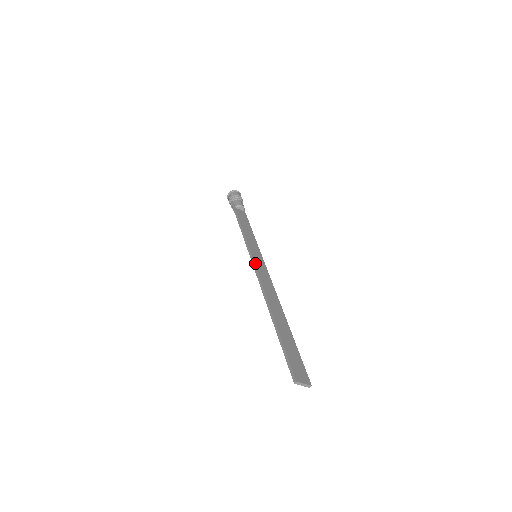
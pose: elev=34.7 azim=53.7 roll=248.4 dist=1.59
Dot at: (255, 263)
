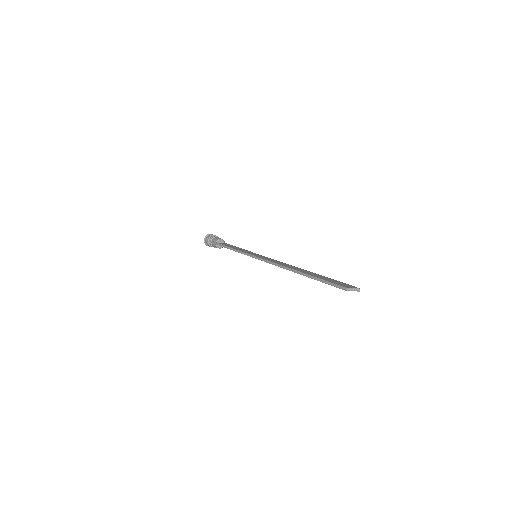
Dot at: (259, 257)
